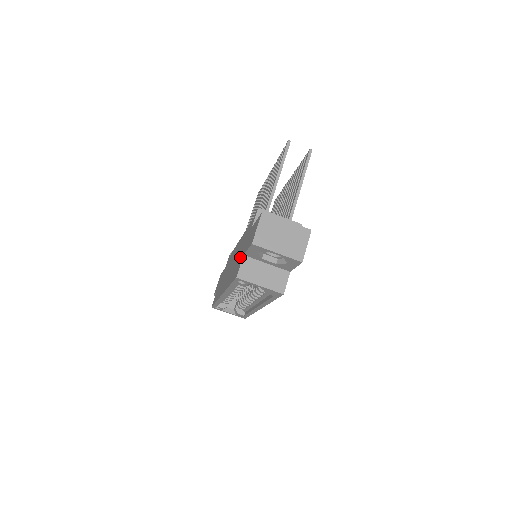
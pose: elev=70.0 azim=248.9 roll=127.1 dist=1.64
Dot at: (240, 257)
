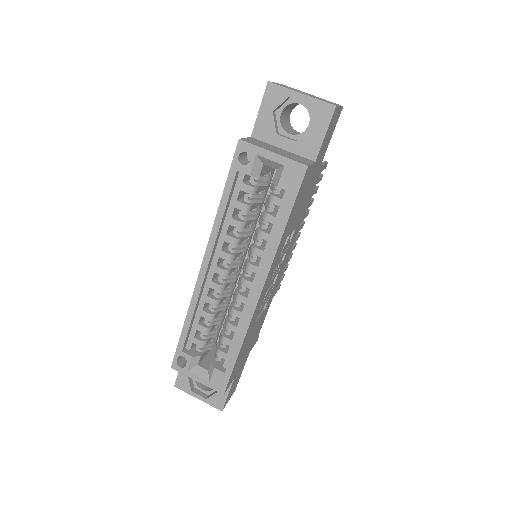
Dot at: occluded
